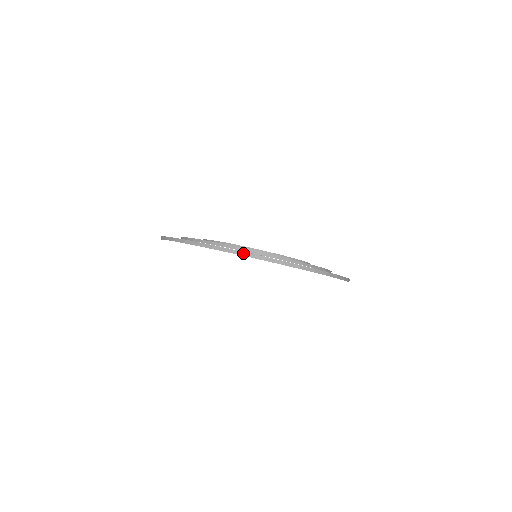
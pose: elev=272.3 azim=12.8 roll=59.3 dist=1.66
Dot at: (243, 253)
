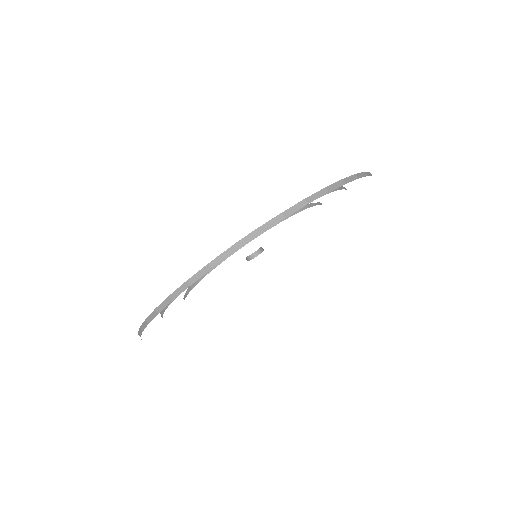
Dot at: (227, 252)
